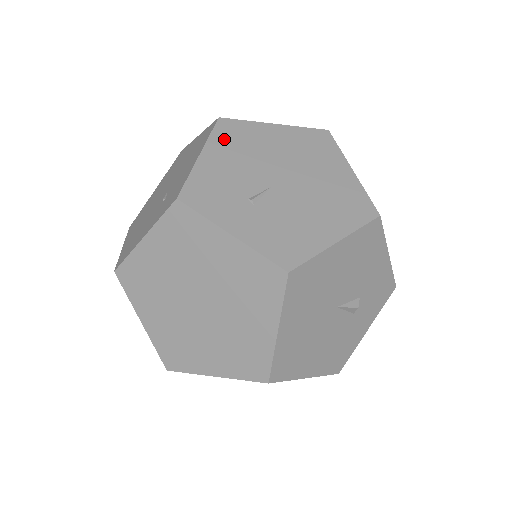
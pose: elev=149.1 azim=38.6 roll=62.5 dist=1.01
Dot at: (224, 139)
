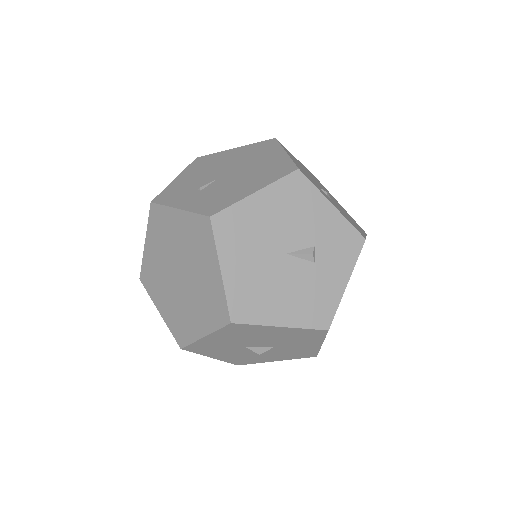
Dot at: (195, 166)
